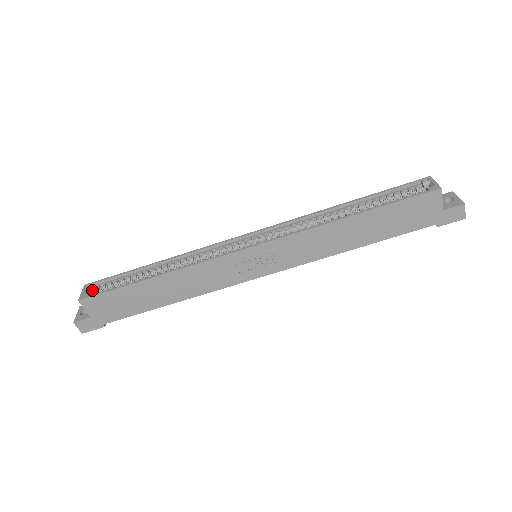
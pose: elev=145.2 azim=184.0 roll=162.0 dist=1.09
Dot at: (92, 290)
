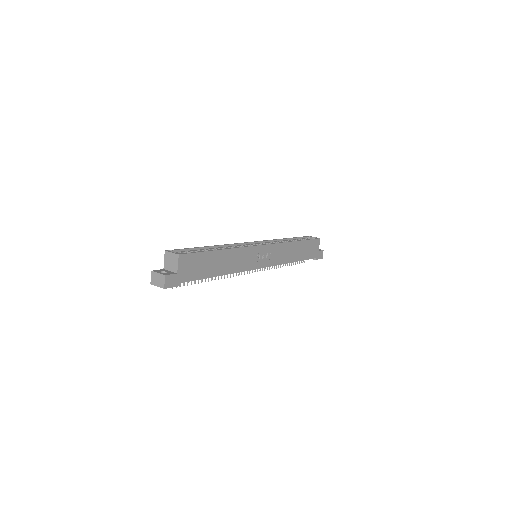
Dot at: occluded
